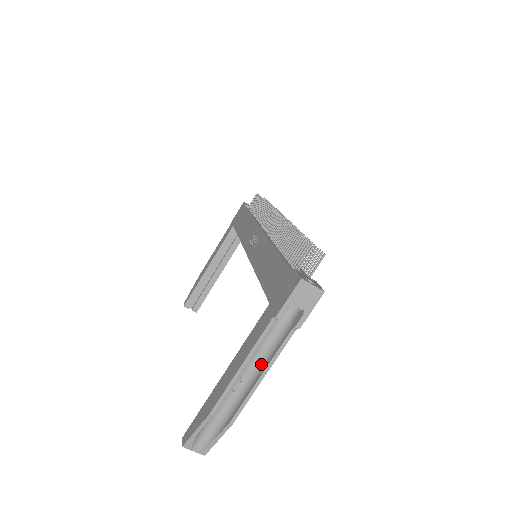
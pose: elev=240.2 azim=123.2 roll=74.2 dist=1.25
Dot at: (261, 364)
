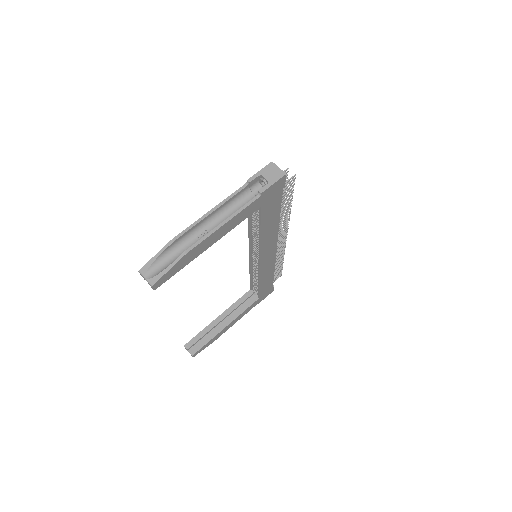
Dot at: occluded
